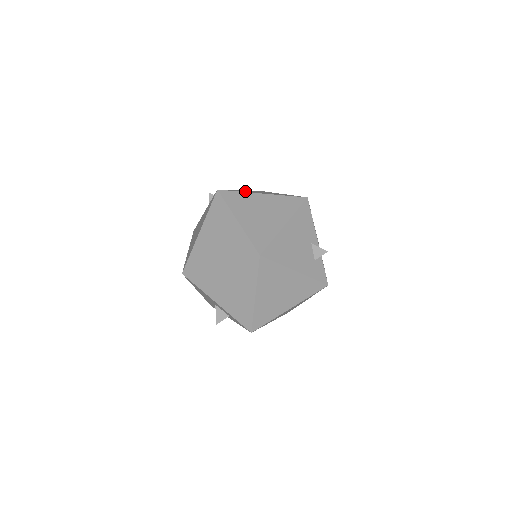
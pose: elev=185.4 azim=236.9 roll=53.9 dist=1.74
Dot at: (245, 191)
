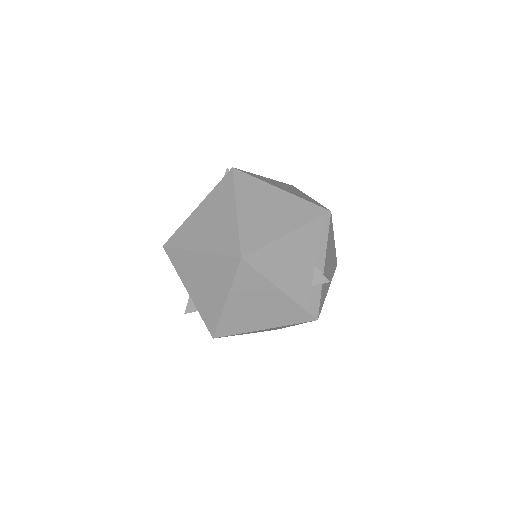
Dot at: (265, 179)
